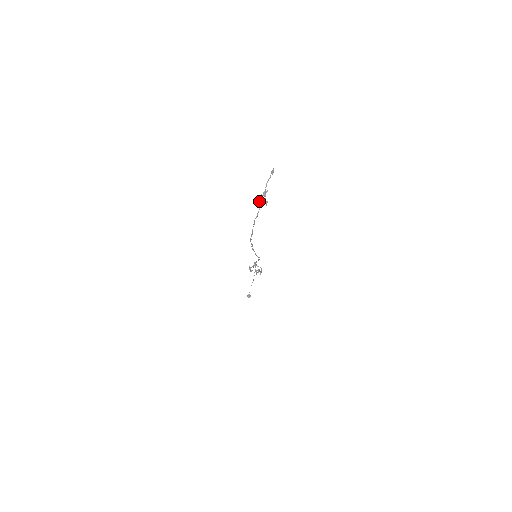
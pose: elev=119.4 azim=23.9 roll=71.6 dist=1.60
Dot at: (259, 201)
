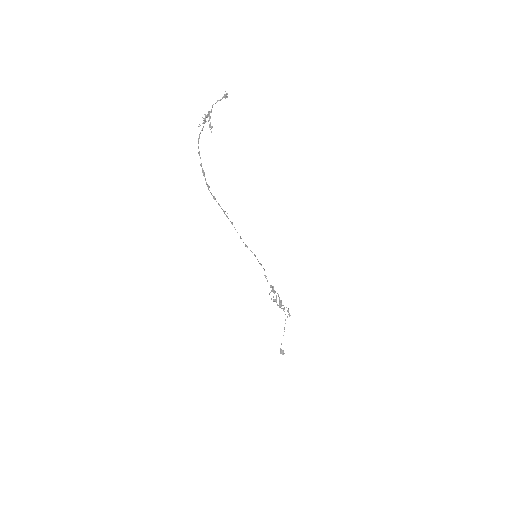
Dot at: (203, 123)
